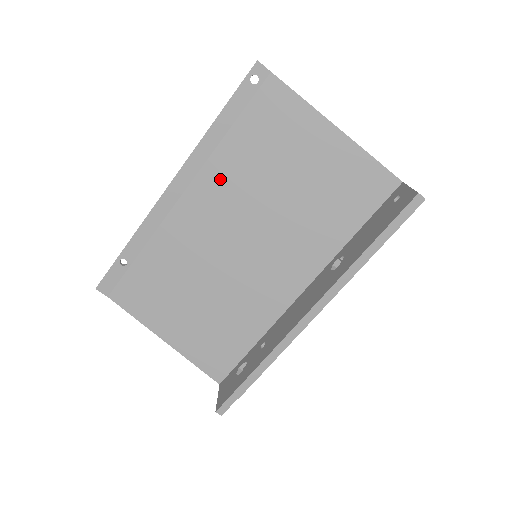
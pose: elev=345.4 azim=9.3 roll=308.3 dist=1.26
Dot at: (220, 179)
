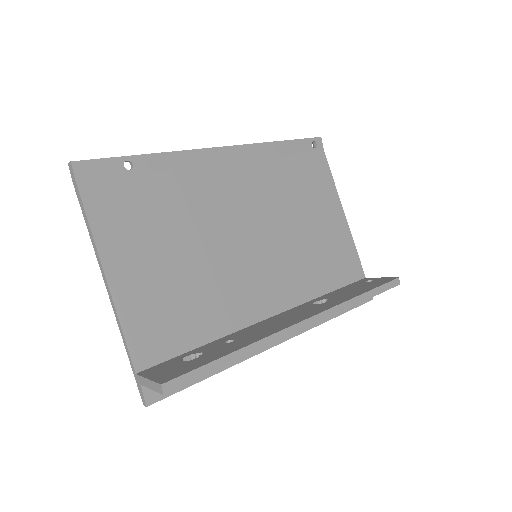
Dot at: (260, 178)
